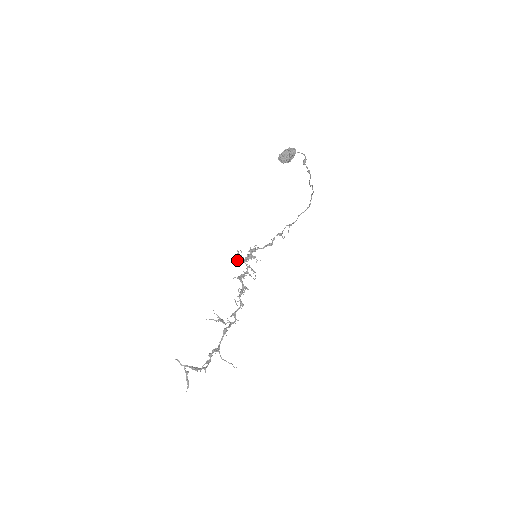
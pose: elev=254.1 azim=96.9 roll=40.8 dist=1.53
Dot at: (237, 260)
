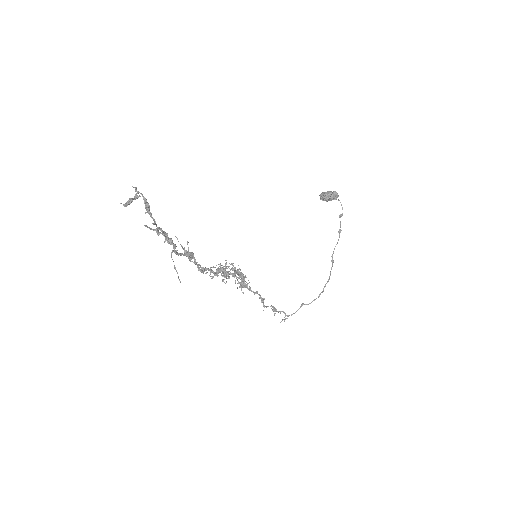
Dot at: (227, 268)
